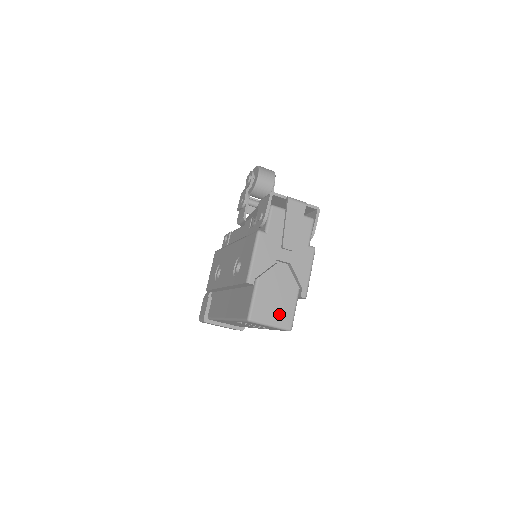
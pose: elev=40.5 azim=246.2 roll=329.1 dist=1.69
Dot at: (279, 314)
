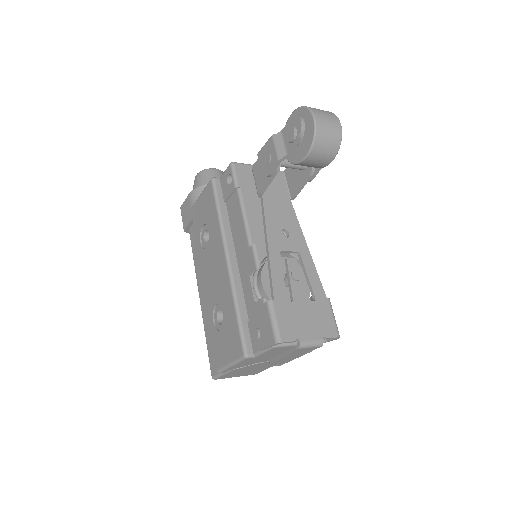
Dot at: (247, 374)
